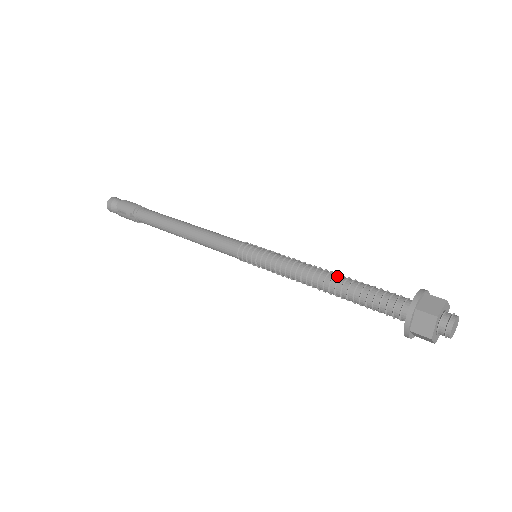
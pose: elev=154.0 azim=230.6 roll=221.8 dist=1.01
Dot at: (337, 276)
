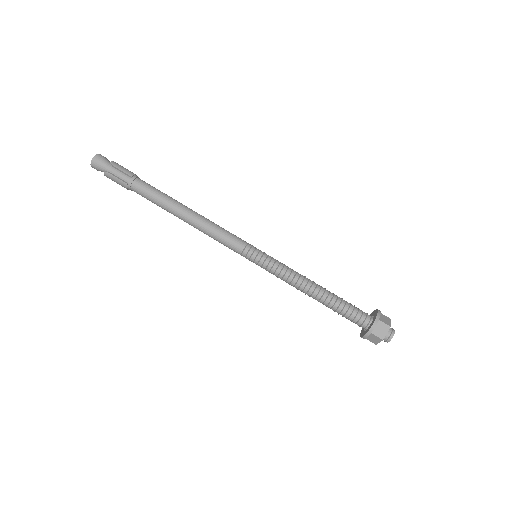
Dot at: (317, 299)
